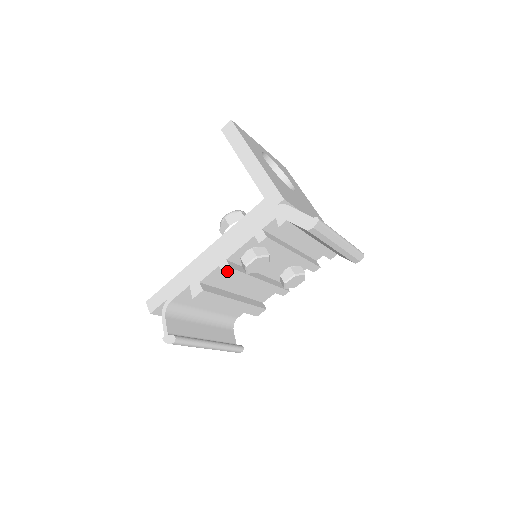
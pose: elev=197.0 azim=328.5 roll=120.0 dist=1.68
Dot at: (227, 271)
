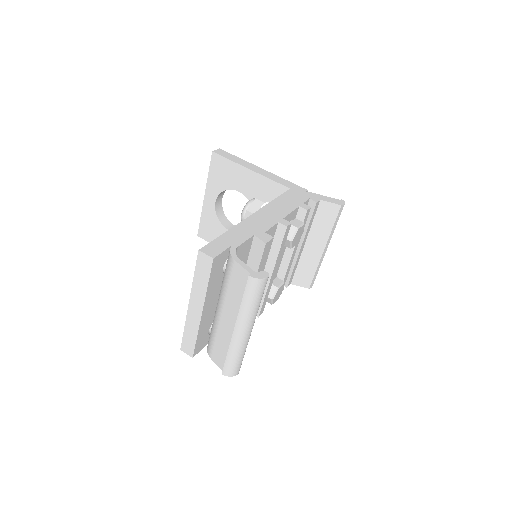
Dot at: (288, 226)
